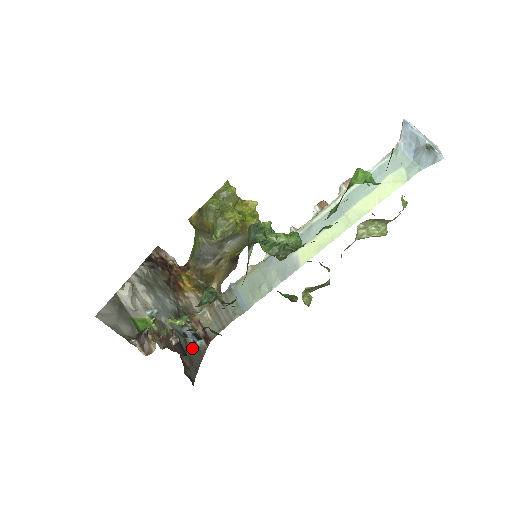
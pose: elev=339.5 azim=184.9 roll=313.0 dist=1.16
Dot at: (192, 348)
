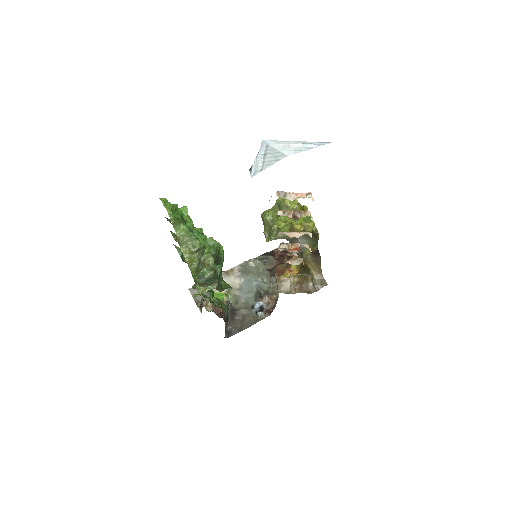
Dot at: (252, 316)
